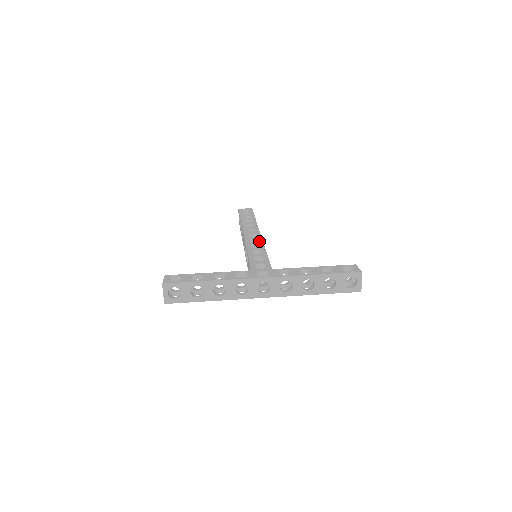
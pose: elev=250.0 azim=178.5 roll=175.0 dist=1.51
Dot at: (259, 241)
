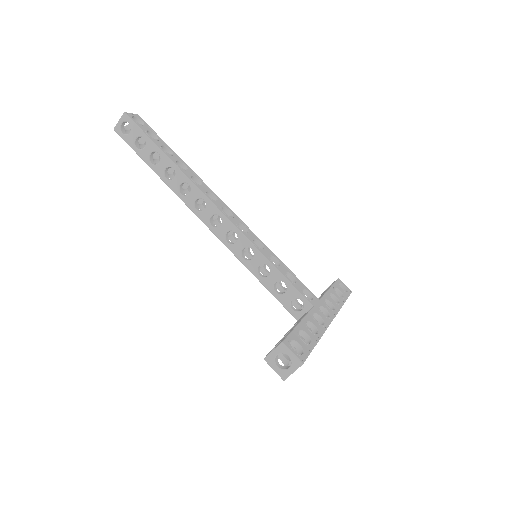
Dot at: (249, 231)
